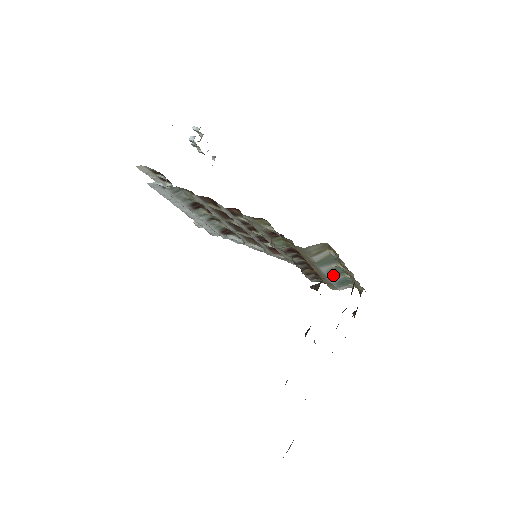
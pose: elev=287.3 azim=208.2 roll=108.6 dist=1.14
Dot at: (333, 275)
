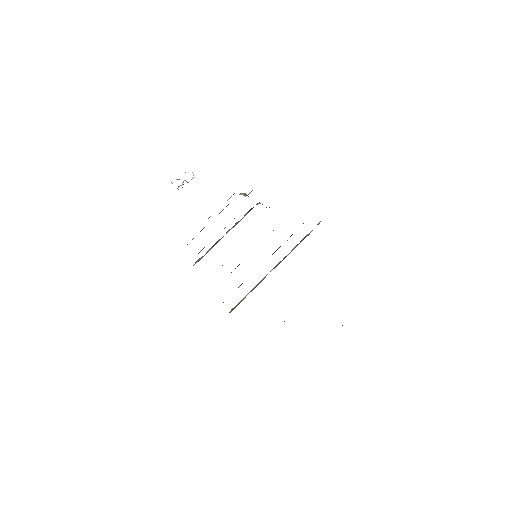
Dot at: (284, 258)
